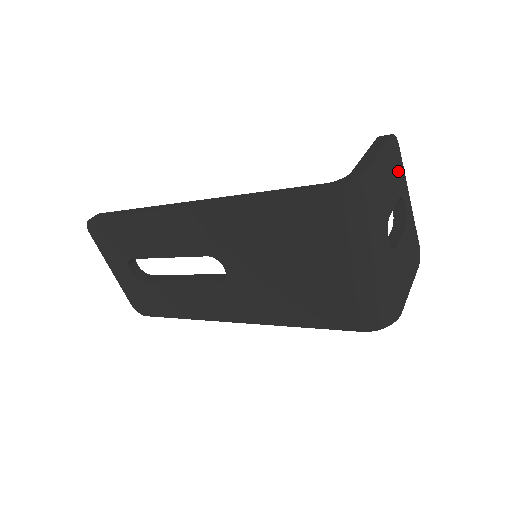
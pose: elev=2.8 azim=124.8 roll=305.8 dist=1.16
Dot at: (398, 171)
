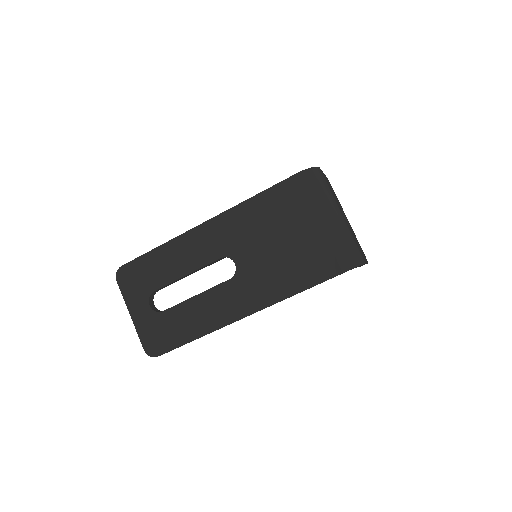
Dot at: occluded
